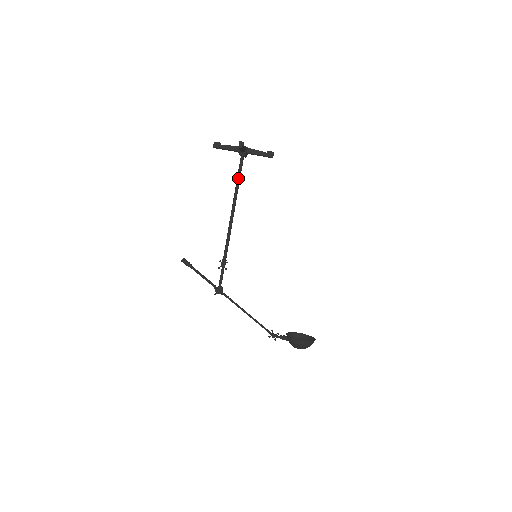
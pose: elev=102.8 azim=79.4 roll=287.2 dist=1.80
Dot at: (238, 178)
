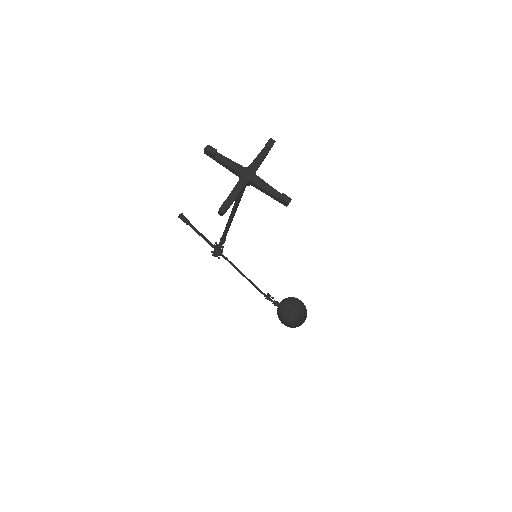
Dot at: (238, 198)
